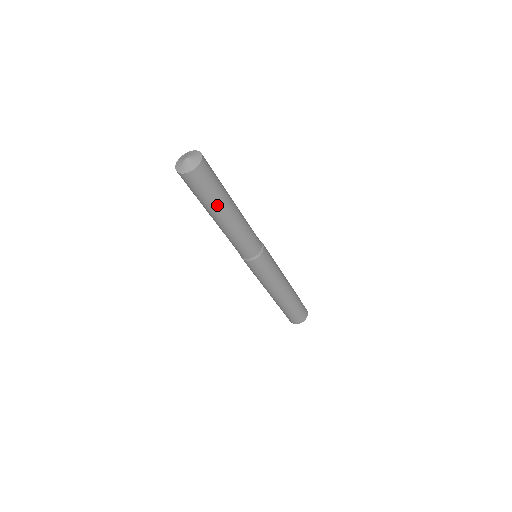
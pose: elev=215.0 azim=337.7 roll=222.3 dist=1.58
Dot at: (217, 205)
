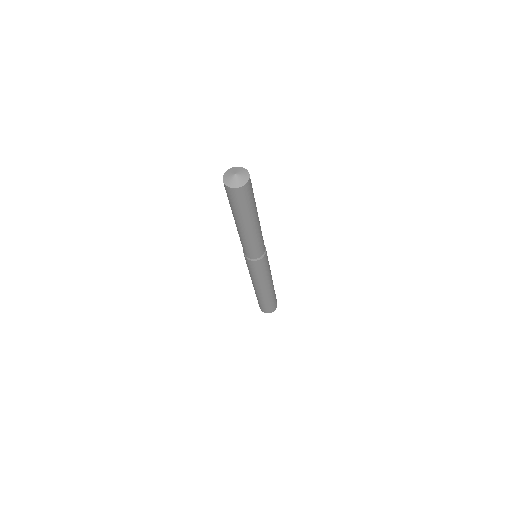
Dot at: (246, 216)
